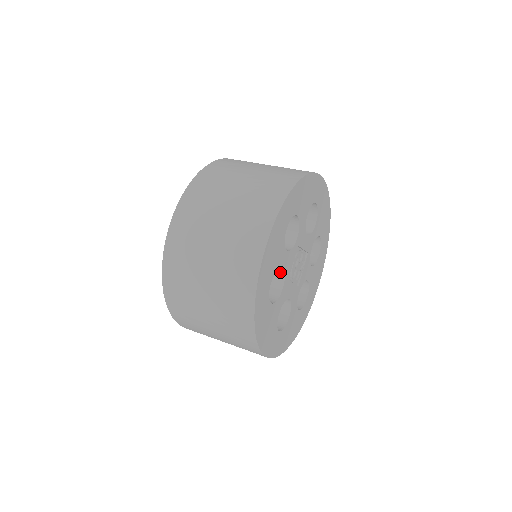
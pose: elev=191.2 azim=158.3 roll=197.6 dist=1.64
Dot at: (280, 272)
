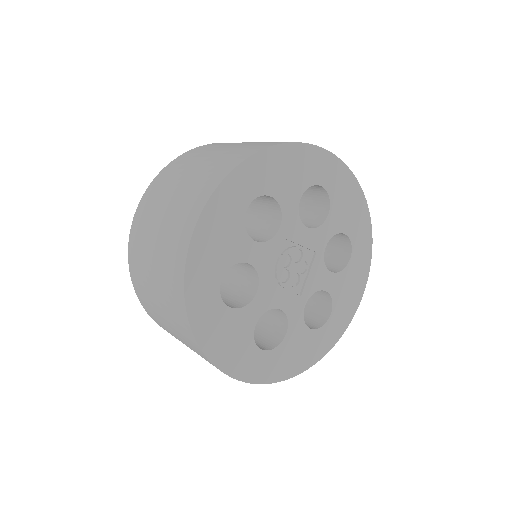
Dot at: (253, 270)
